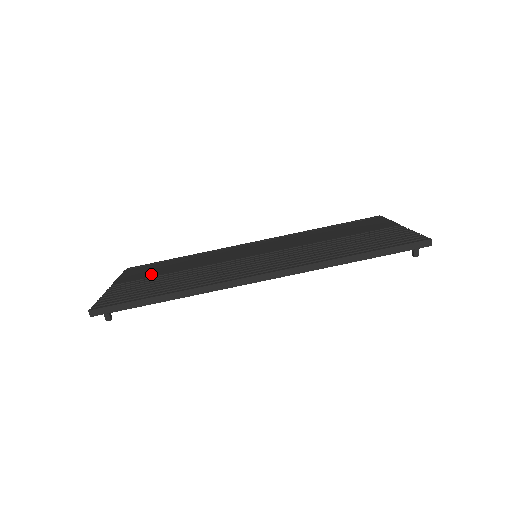
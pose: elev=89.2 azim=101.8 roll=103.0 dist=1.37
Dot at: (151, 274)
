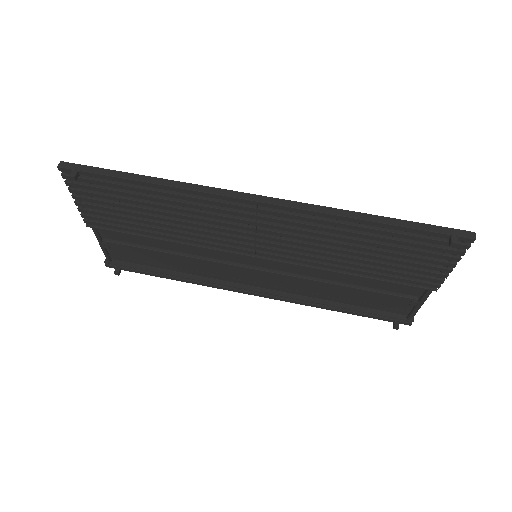
Dot at: occluded
